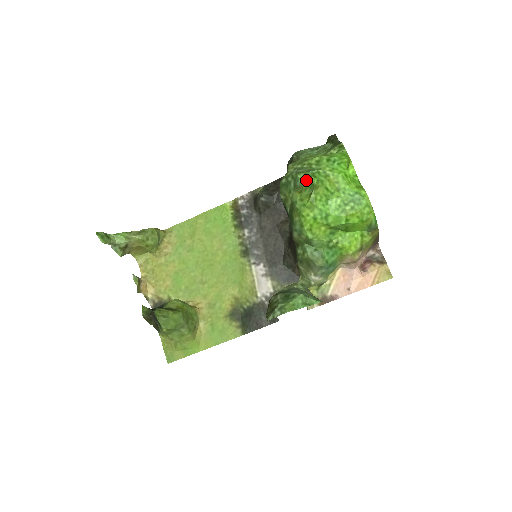
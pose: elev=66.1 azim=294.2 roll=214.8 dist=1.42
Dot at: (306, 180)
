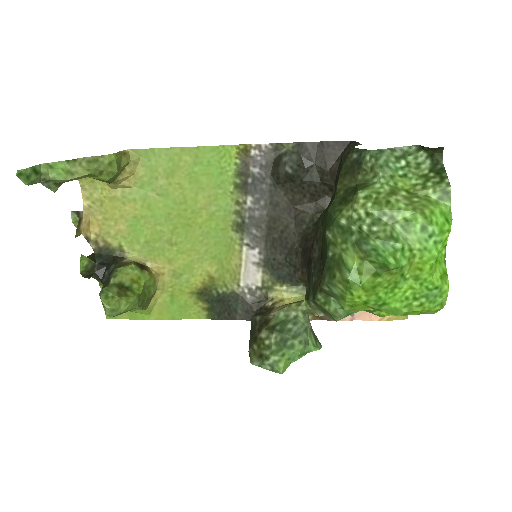
Dot at: (380, 254)
